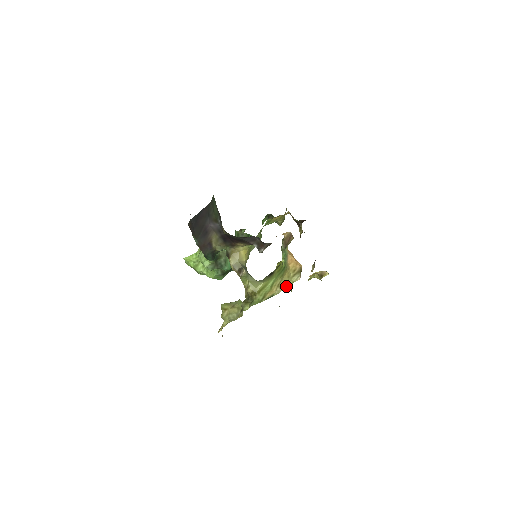
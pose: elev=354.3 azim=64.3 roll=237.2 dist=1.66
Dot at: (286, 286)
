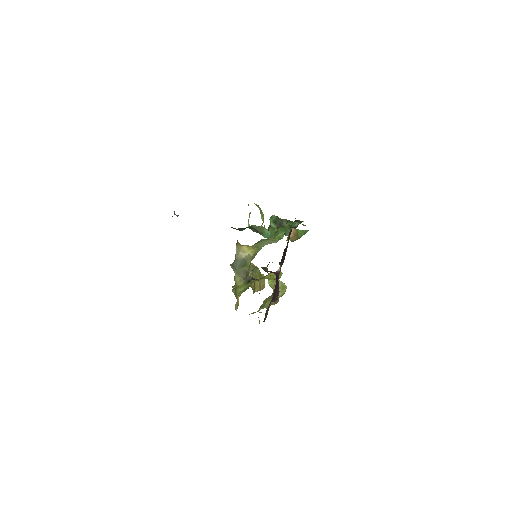
Dot at: occluded
